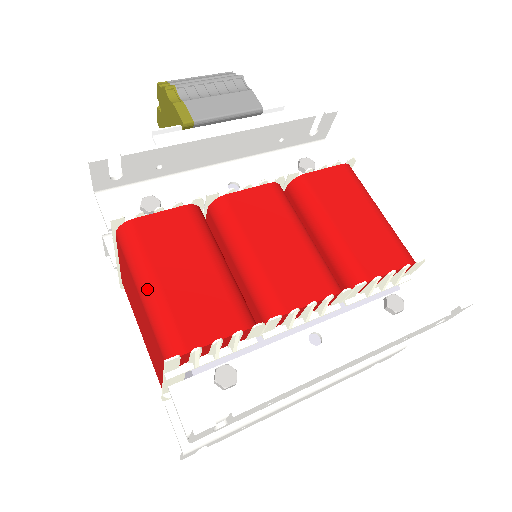
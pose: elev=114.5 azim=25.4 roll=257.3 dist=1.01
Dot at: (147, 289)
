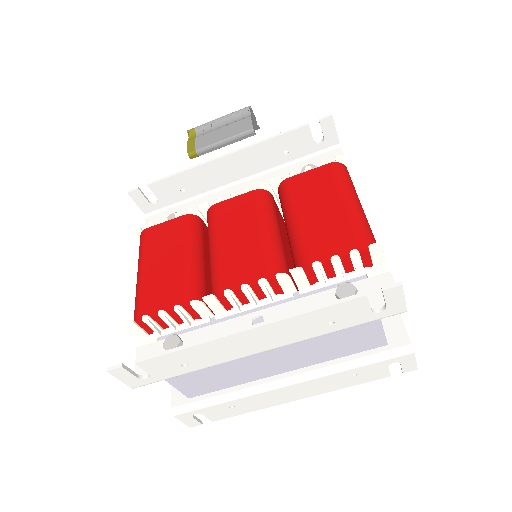
Dot at: (138, 276)
